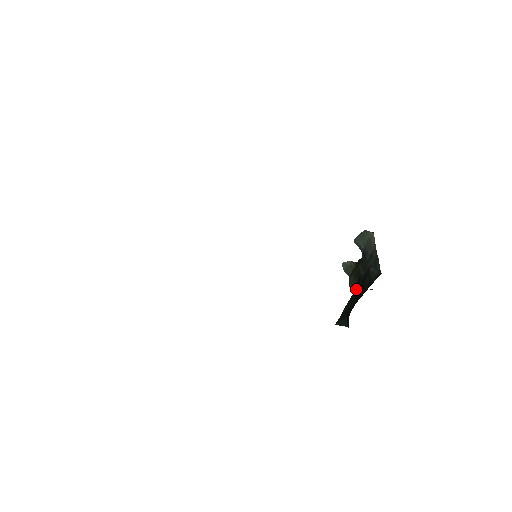
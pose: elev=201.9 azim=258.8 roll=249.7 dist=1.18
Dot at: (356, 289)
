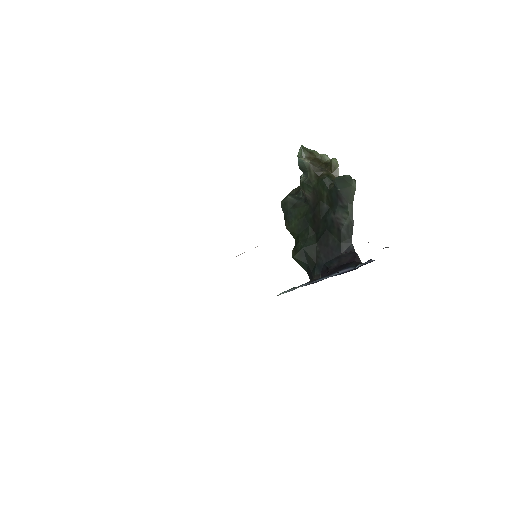
Dot at: (314, 215)
